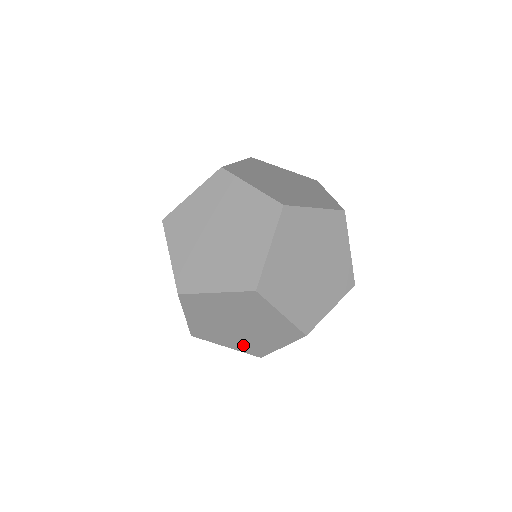
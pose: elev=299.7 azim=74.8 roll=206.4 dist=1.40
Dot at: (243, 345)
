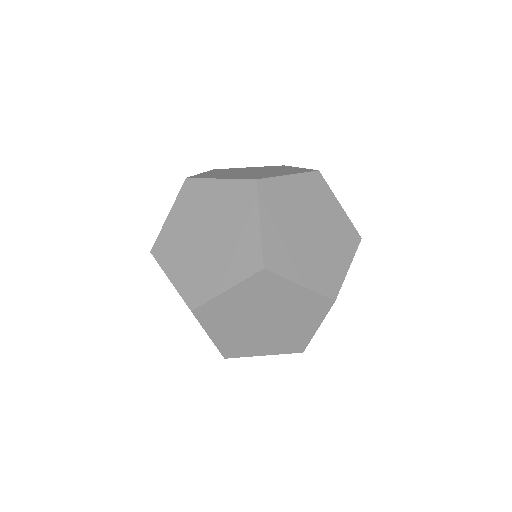
Dot at: (279, 345)
